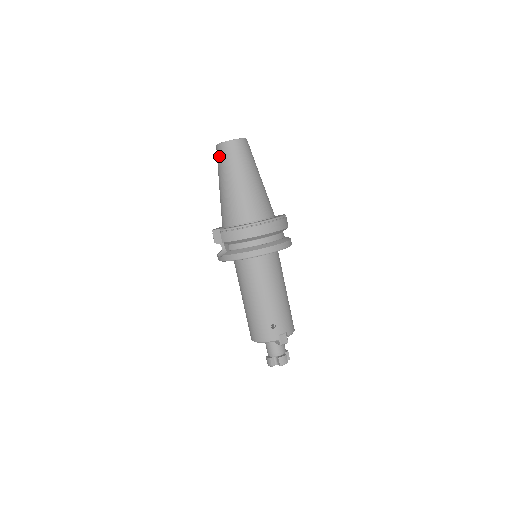
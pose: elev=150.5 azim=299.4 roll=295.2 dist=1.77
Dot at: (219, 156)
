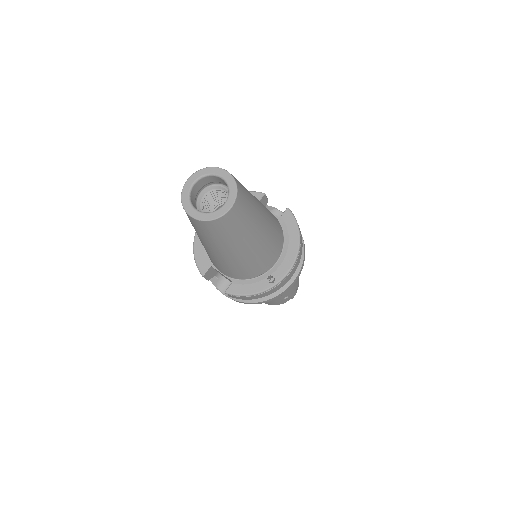
Dot at: (199, 229)
